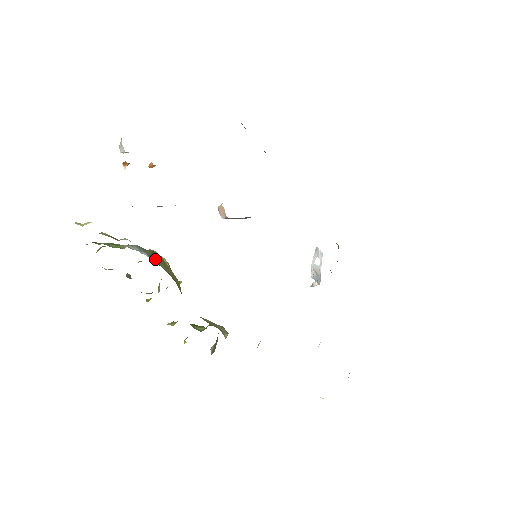
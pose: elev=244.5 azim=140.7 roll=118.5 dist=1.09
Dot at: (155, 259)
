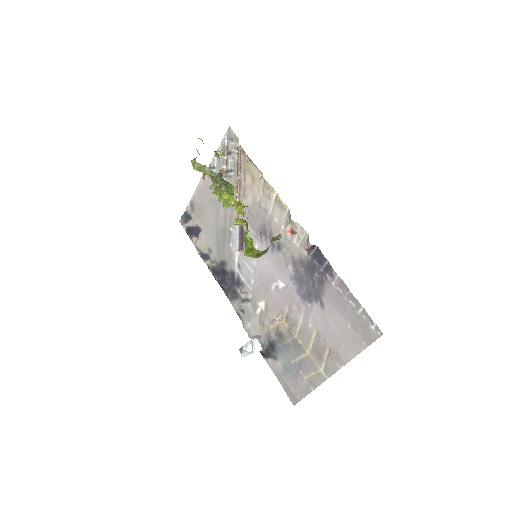
Dot at: occluded
